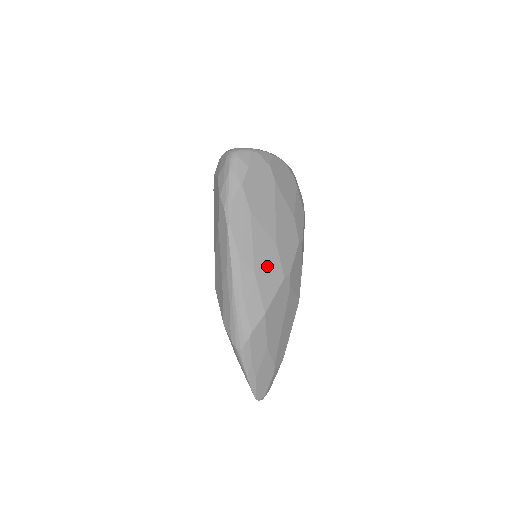
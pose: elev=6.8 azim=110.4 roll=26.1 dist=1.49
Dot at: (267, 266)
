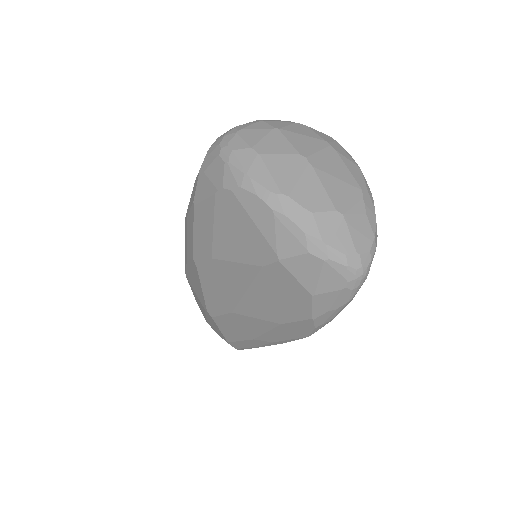
Dot at: occluded
